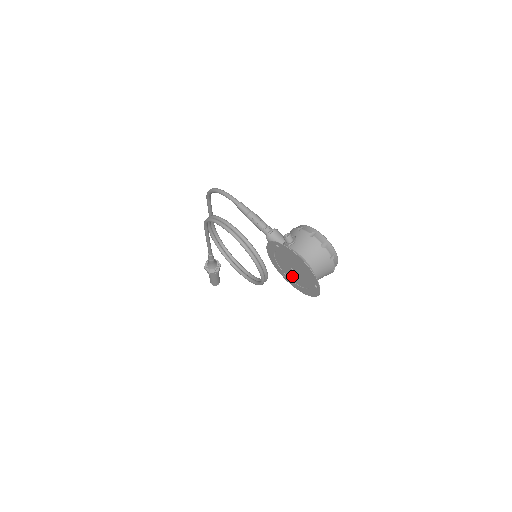
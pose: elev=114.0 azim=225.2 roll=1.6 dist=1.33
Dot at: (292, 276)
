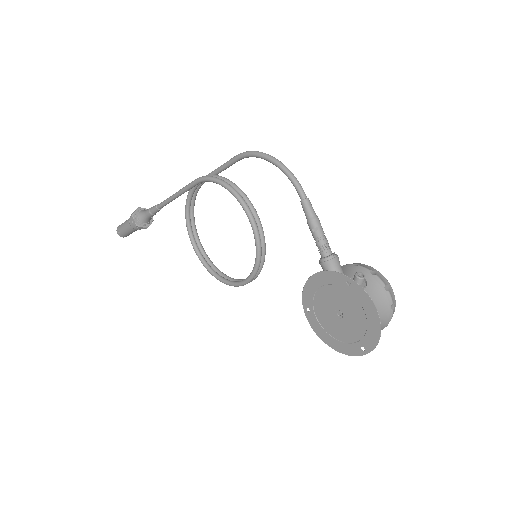
Dot at: (326, 317)
